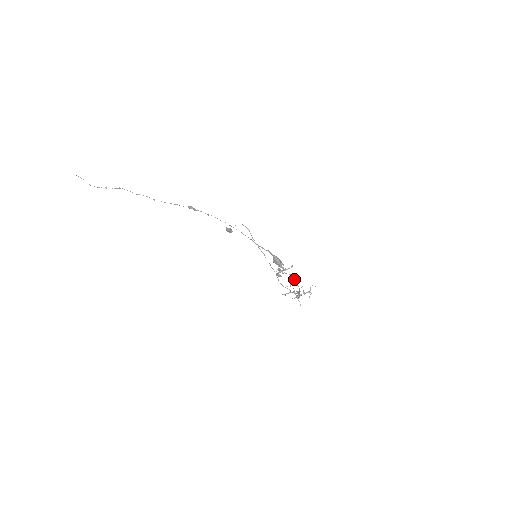
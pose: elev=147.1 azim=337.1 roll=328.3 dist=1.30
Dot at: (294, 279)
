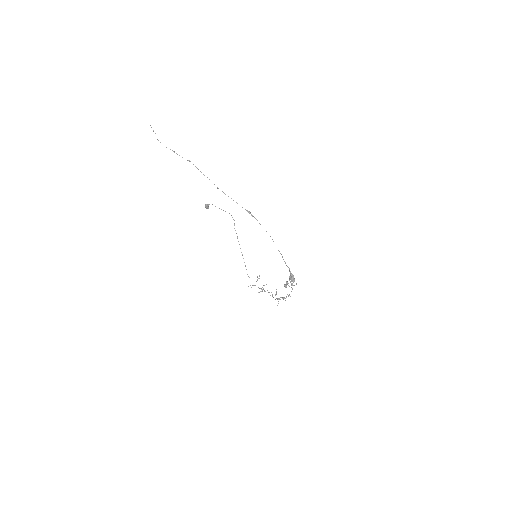
Dot at: occluded
